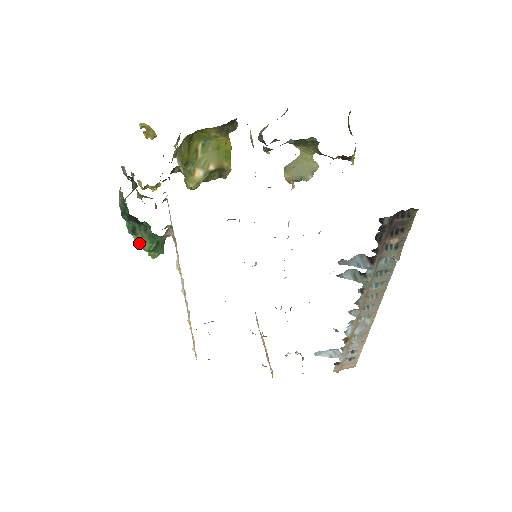
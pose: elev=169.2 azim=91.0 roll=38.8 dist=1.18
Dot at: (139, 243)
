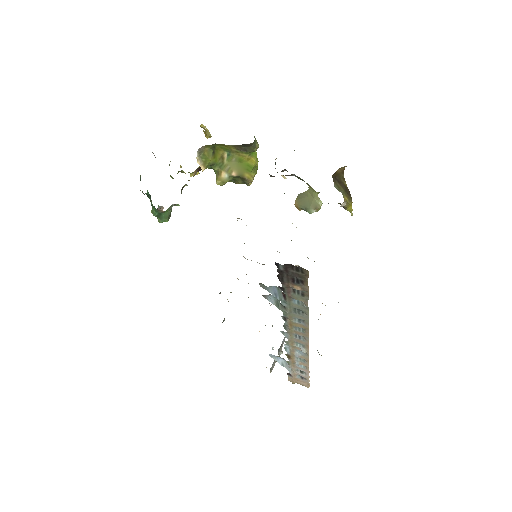
Dot at: (152, 208)
